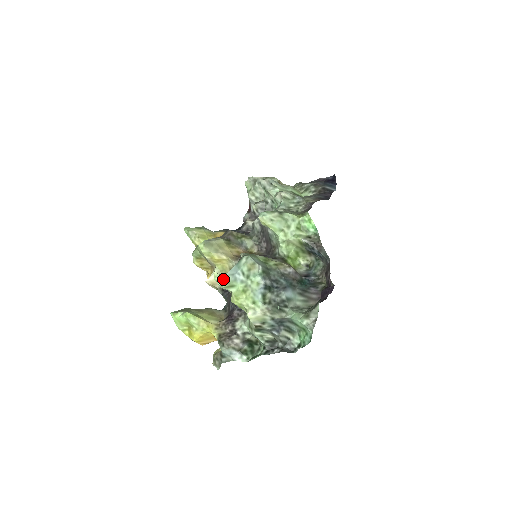
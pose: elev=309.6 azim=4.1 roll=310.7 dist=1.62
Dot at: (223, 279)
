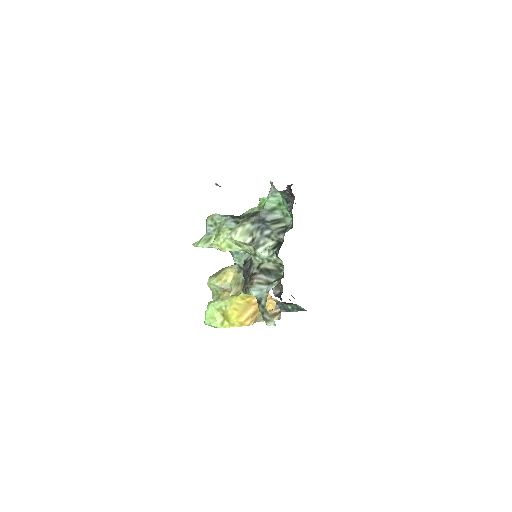
Dot at: (200, 241)
